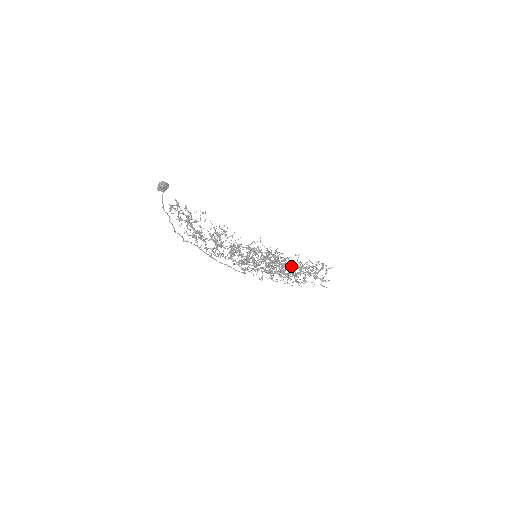
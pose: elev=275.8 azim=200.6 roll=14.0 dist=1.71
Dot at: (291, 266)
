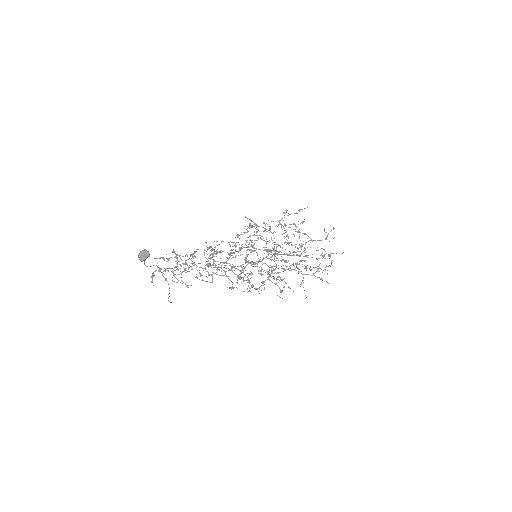
Dot at: occluded
